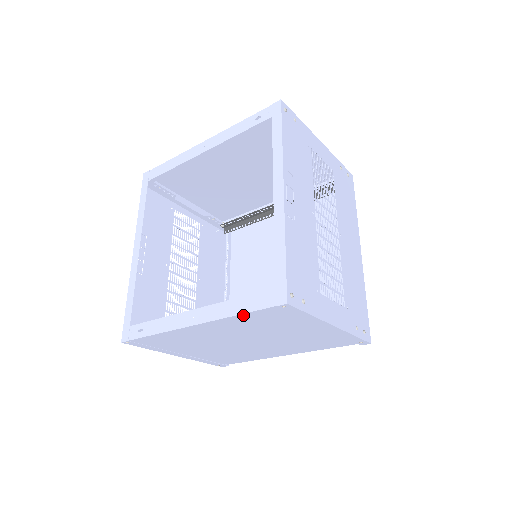
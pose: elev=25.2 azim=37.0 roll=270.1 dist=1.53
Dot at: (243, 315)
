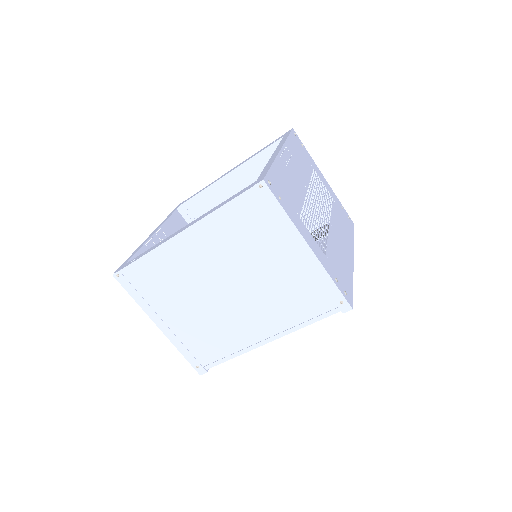
Dot at: (226, 208)
